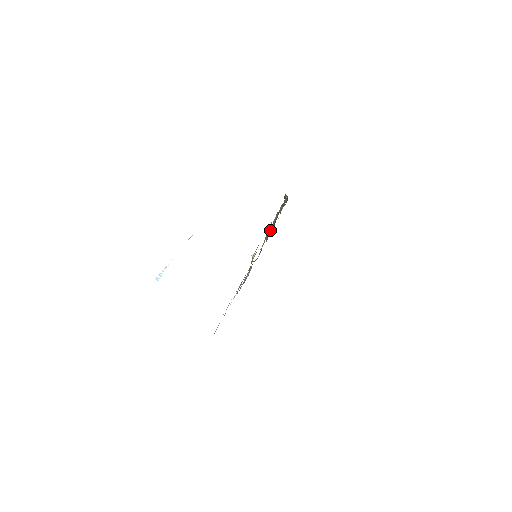
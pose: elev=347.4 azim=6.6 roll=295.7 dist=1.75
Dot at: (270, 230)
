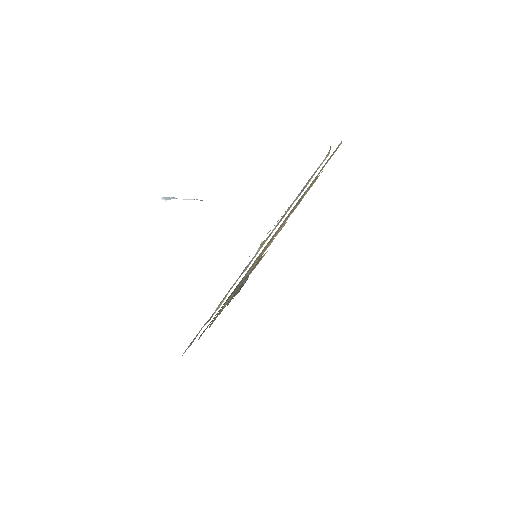
Dot at: (257, 259)
